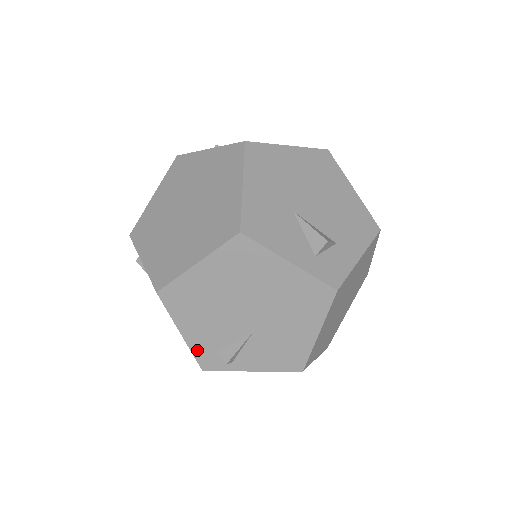
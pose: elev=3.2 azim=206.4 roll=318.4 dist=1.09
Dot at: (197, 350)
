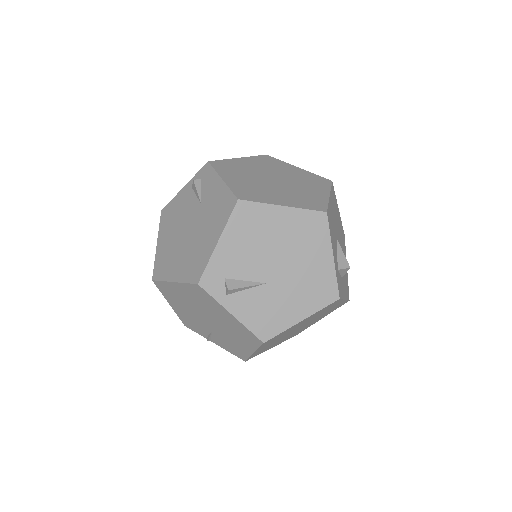
Dot at: (214, 264)
